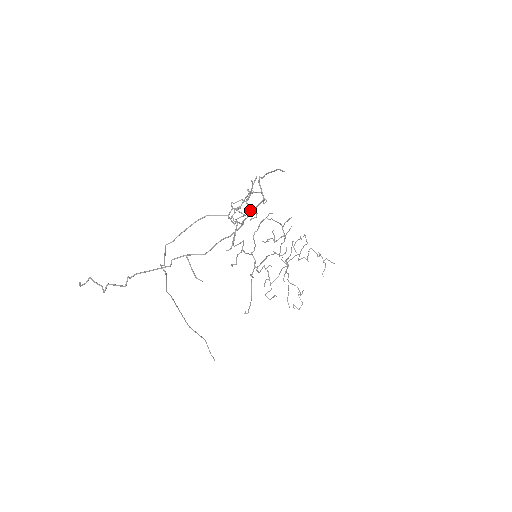
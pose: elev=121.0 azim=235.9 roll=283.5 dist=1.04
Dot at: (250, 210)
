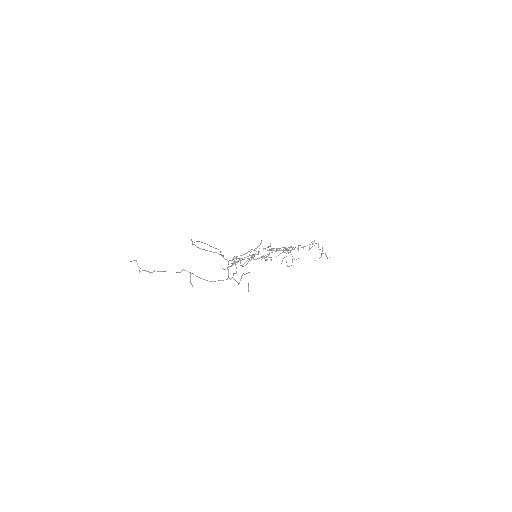
Dot at: (233, 278)
